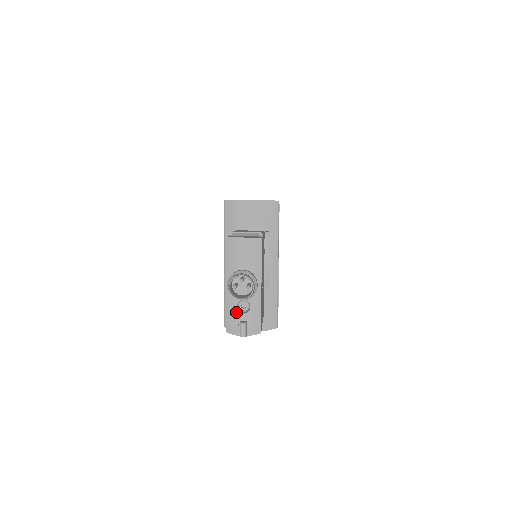
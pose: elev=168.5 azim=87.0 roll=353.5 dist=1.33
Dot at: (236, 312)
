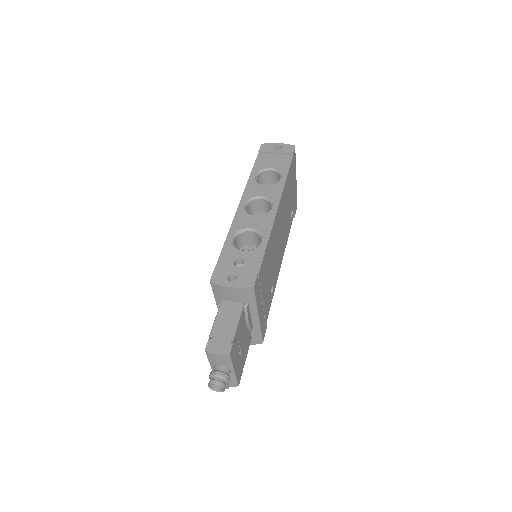
Dot at: occluded
